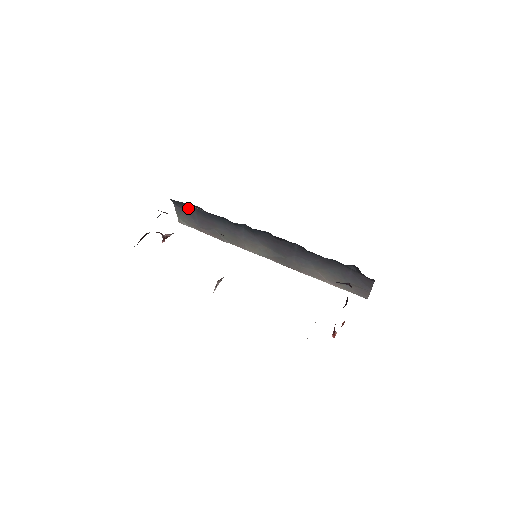
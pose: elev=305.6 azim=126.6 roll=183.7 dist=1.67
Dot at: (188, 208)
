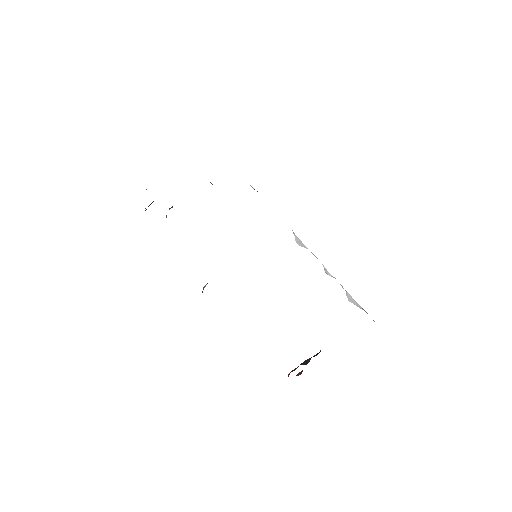
Dot at: occluded
